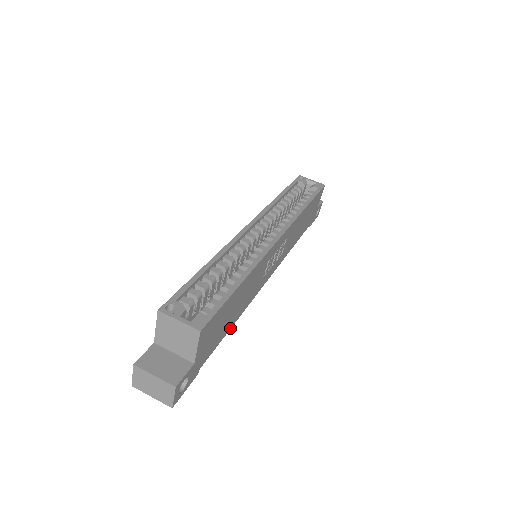
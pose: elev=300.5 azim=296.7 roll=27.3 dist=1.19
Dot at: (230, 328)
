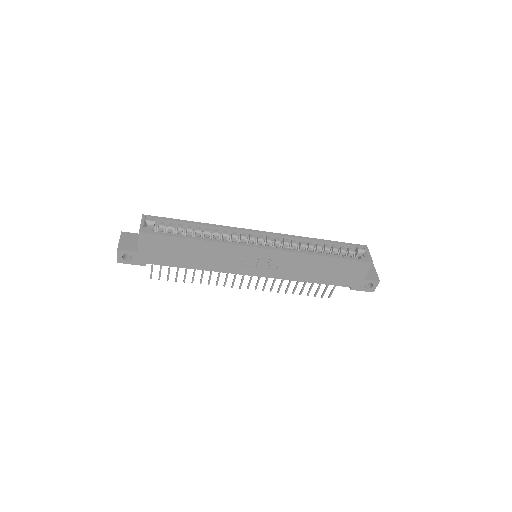
Dot at: (188, 268)
